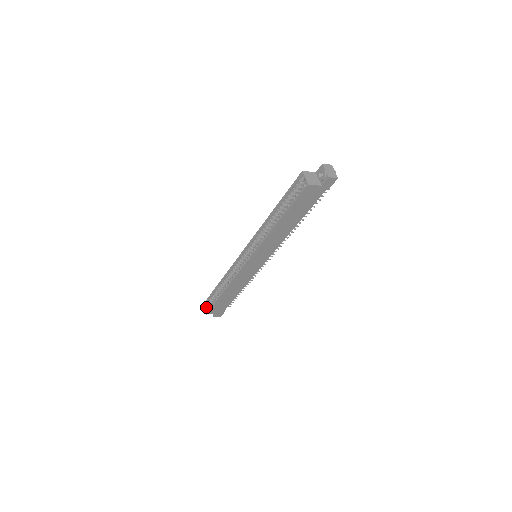
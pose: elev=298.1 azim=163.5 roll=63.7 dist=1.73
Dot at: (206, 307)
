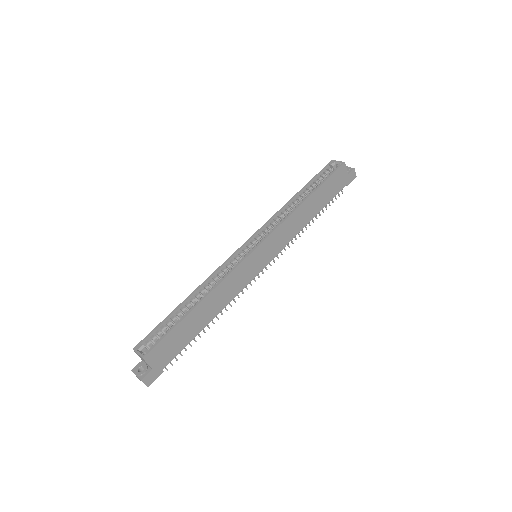
Dot at: (140, 350)
